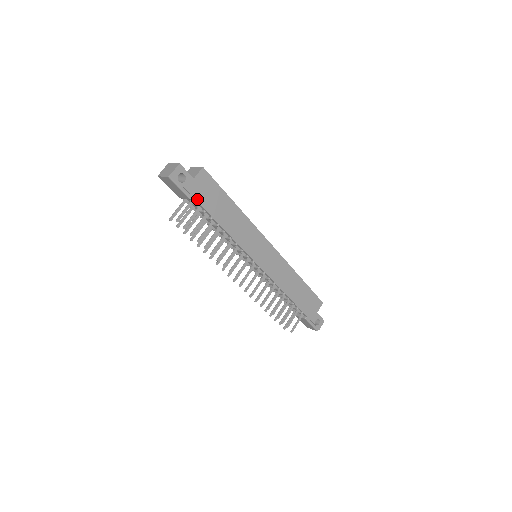
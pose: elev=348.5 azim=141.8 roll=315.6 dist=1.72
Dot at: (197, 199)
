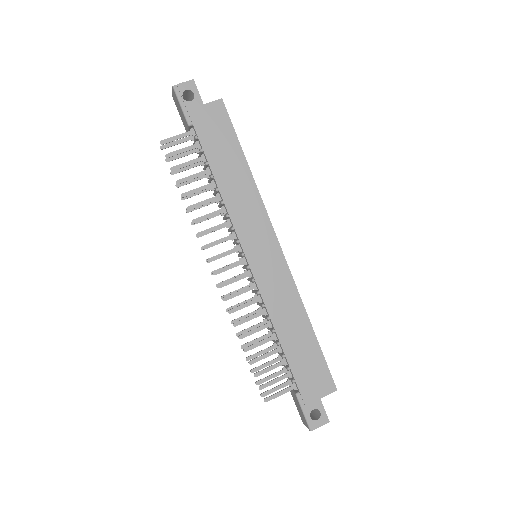
Dot at: (197, 129)
